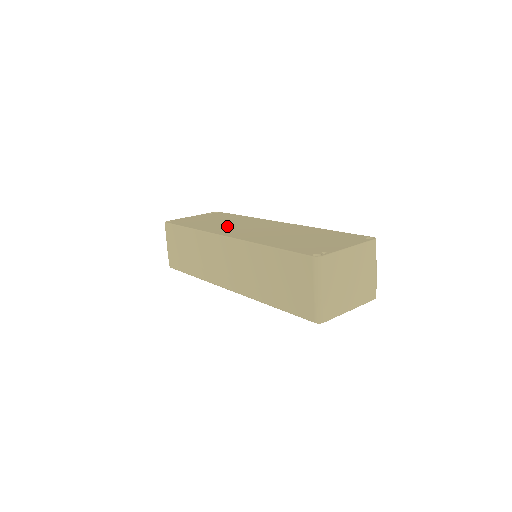
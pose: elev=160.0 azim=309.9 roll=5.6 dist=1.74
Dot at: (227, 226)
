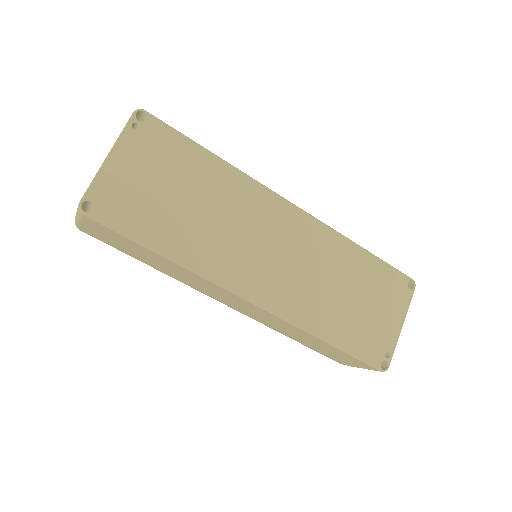
Dot at: (226, 242)
